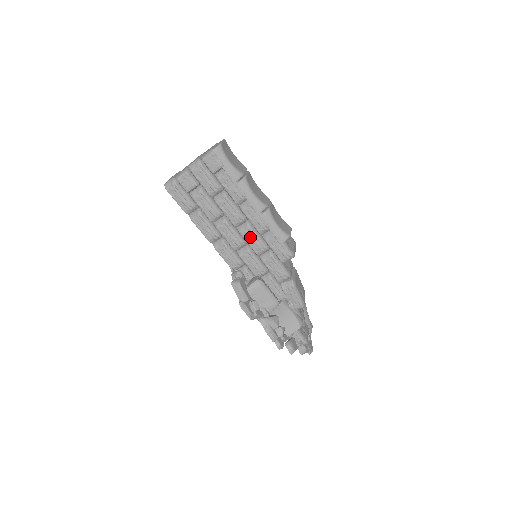
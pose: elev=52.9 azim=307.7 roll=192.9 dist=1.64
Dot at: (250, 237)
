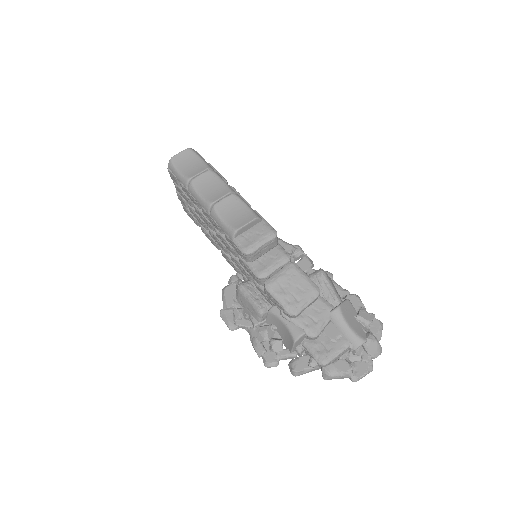
Dot at: (221, 239)
